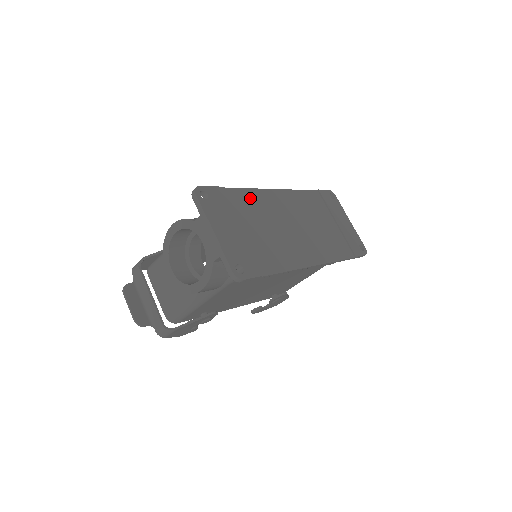
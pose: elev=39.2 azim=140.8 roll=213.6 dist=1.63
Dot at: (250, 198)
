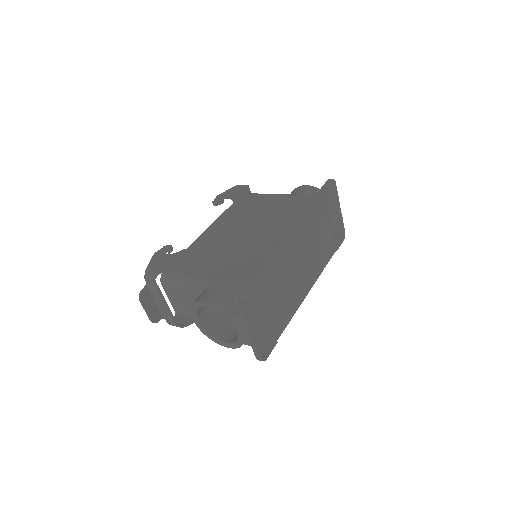
Dot at: (274, 262)
